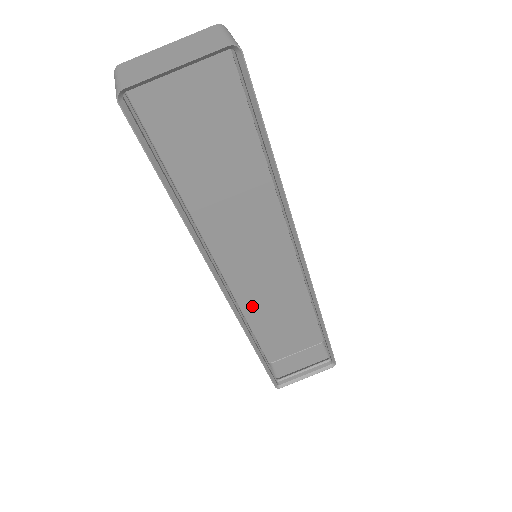
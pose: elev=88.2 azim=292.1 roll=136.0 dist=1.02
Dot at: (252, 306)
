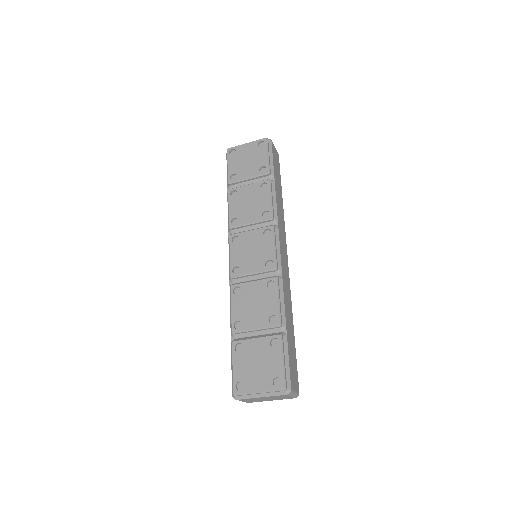
Dot at: occluded
